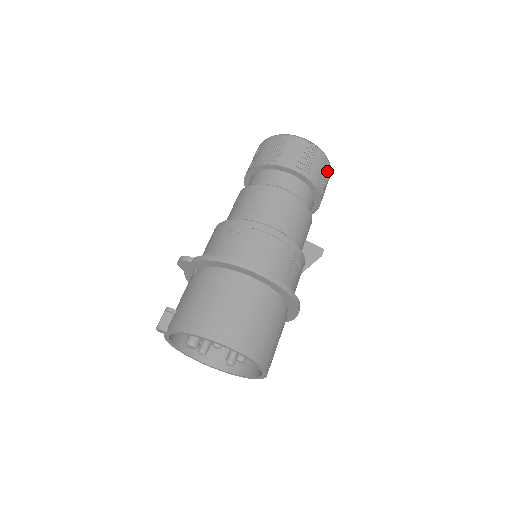
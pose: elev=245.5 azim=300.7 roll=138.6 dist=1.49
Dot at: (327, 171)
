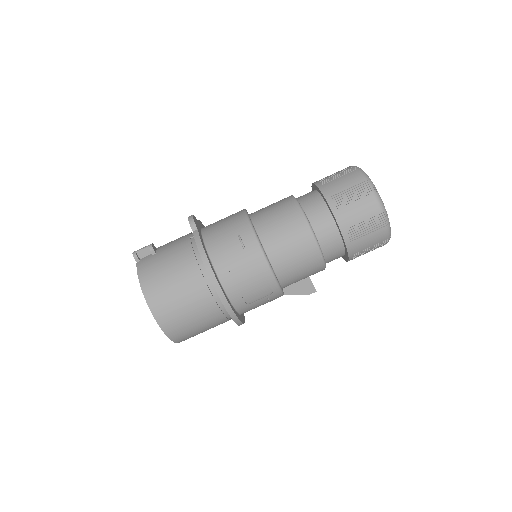
Dot at: (378, 245)
